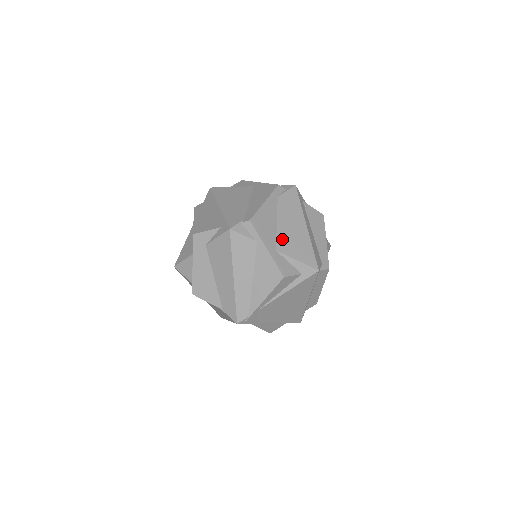
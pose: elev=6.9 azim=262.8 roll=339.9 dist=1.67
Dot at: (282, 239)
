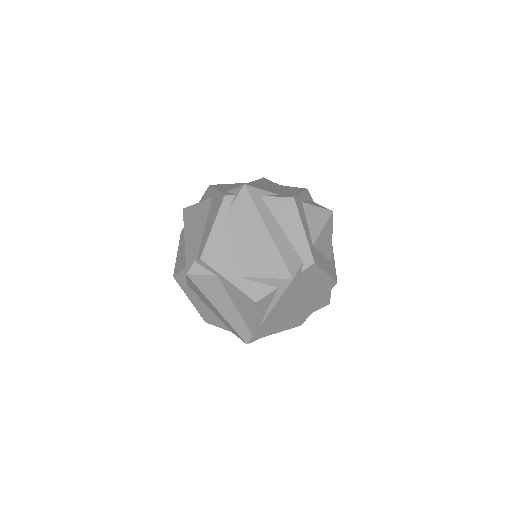
Dot at: (243, 260)
